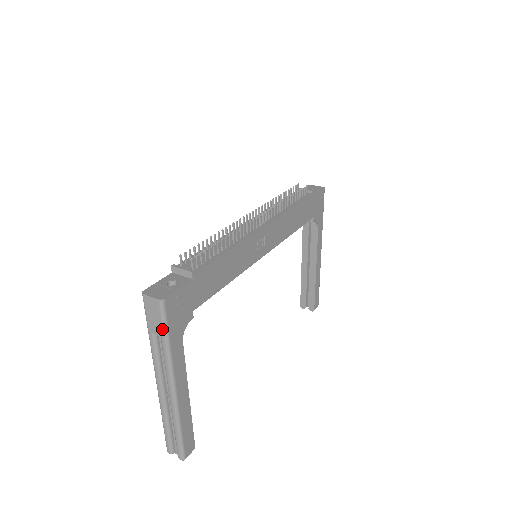
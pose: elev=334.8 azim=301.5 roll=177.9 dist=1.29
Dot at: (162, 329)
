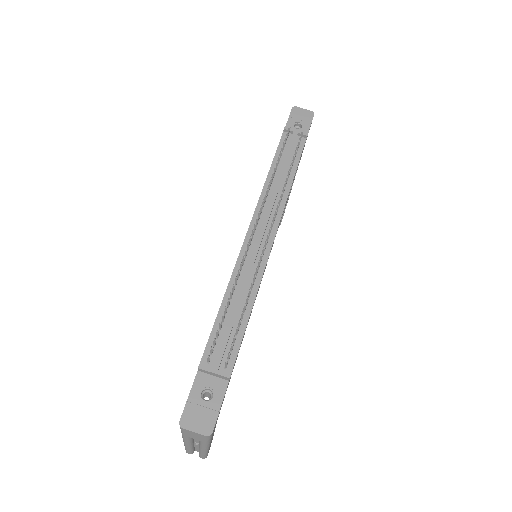
Dot at: (205, 441)
